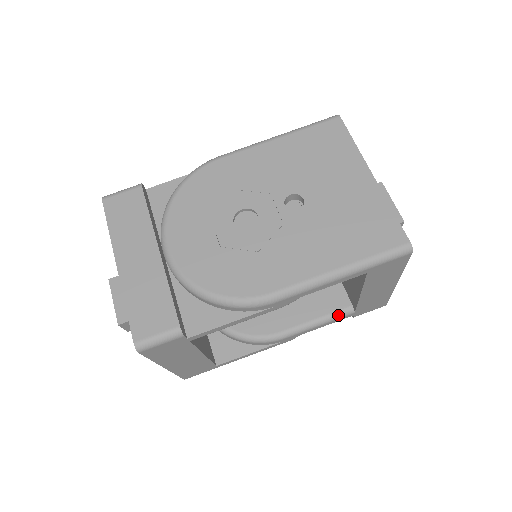
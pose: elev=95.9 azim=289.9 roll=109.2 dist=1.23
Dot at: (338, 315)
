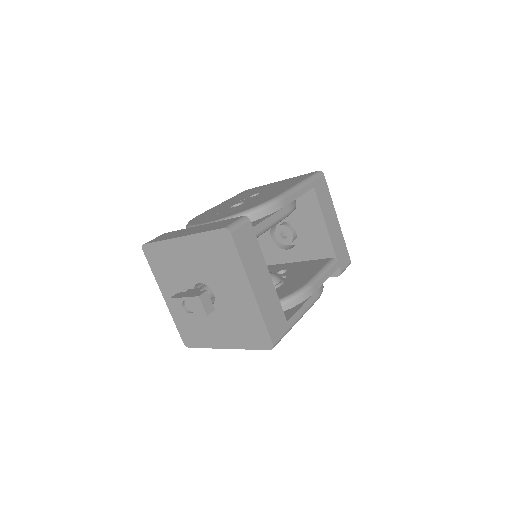
Dot at: (330, 264)
